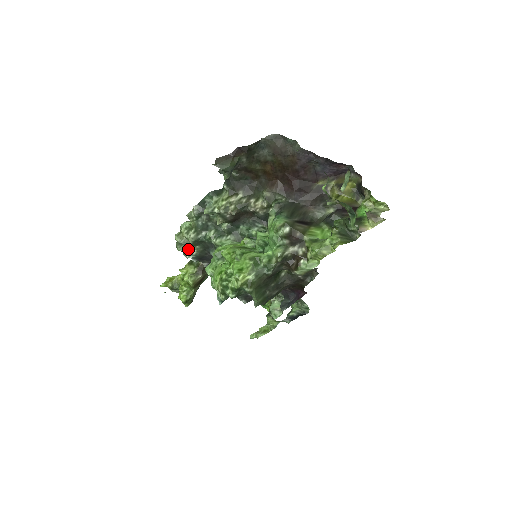
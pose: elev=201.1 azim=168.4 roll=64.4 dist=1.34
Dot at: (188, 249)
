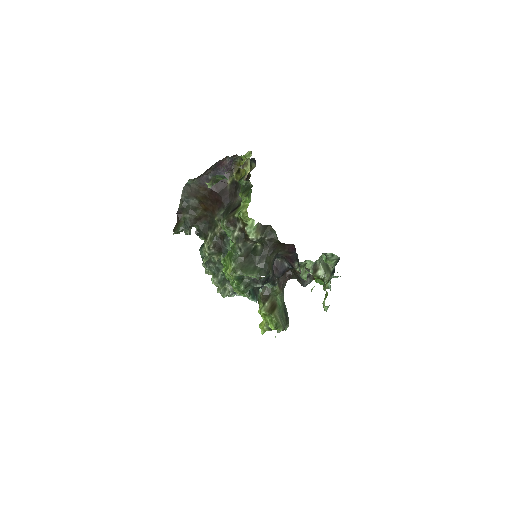
Dot at: (226, 291)
